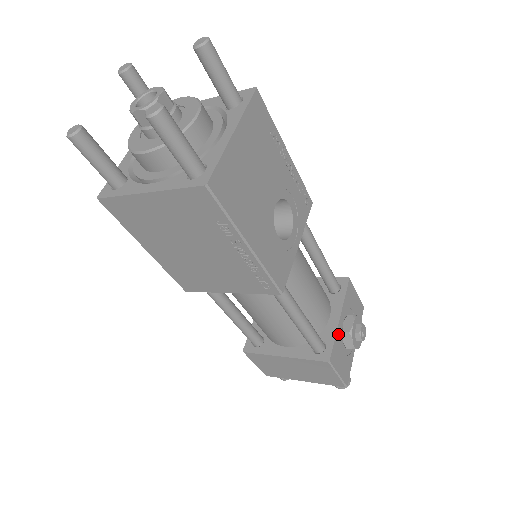
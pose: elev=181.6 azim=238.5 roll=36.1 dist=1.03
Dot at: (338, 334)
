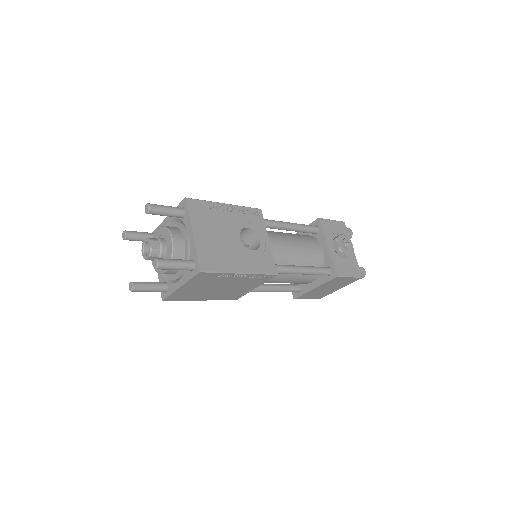
Dot at: (333, 256)
